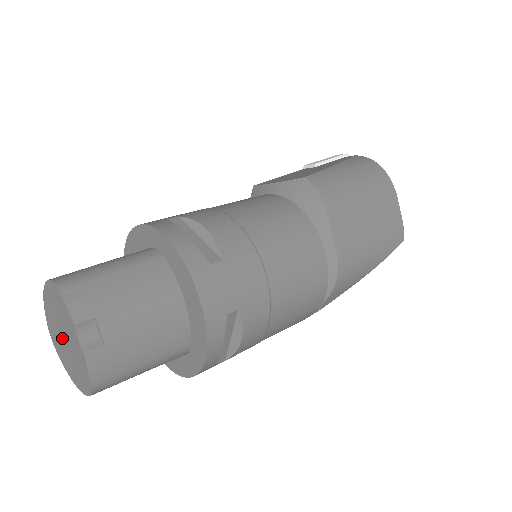
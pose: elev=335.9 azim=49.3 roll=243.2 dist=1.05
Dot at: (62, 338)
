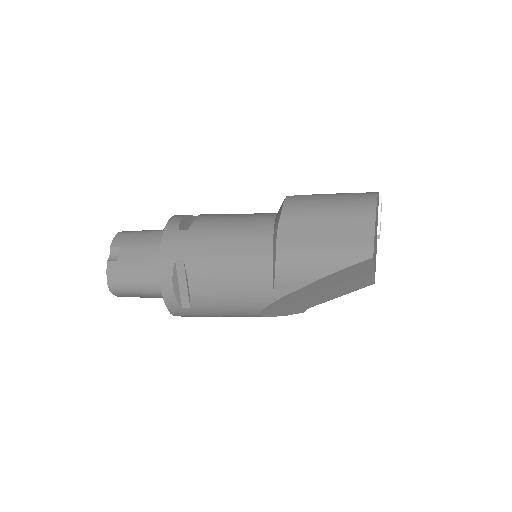
Dot at: occluded
